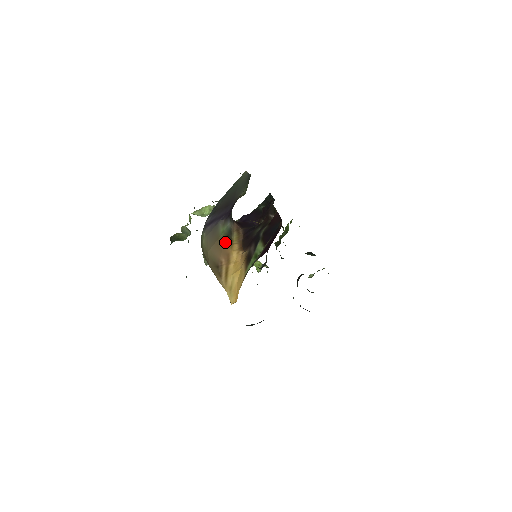
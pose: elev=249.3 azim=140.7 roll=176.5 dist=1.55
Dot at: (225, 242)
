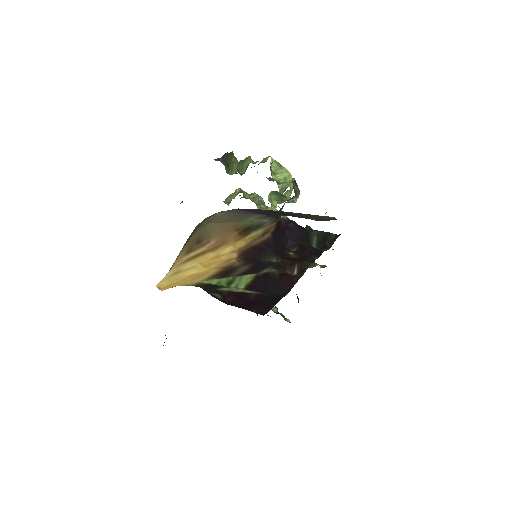
Dot at: (239, 230)
